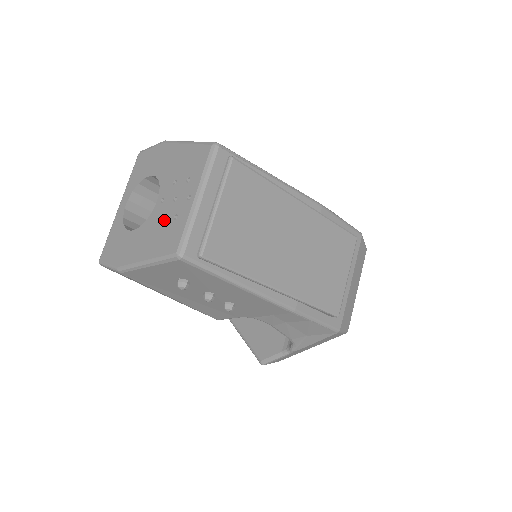
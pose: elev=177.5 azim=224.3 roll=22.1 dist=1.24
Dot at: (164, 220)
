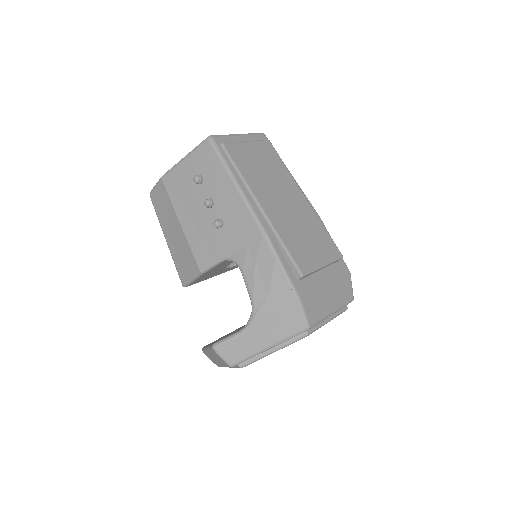
Dot at: occluded
